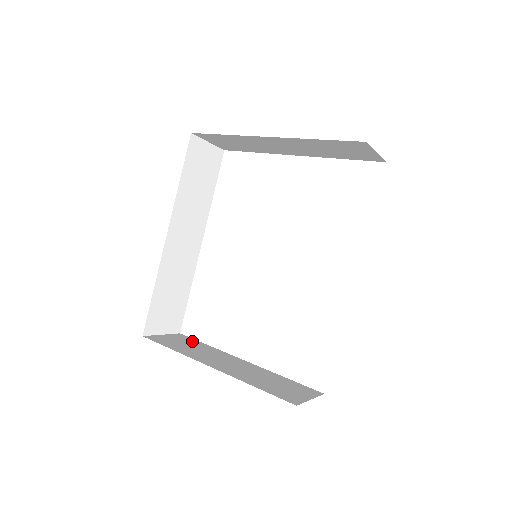
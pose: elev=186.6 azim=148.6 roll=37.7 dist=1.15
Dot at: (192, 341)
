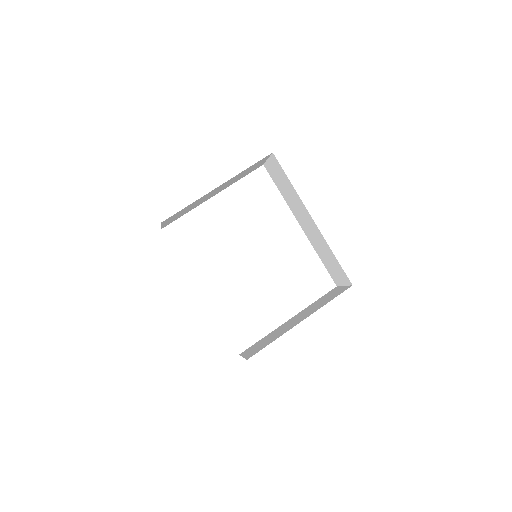
Dot at: (256, 345)
